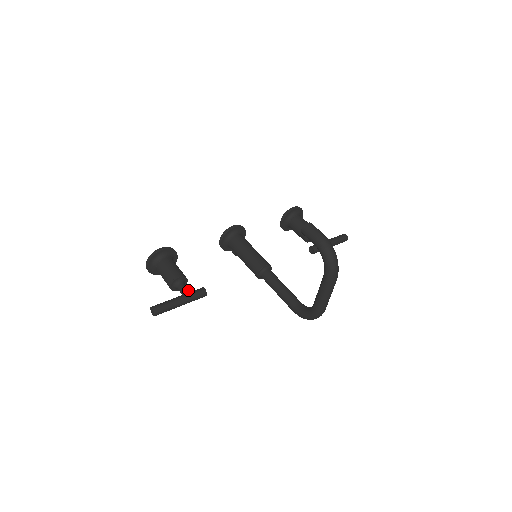
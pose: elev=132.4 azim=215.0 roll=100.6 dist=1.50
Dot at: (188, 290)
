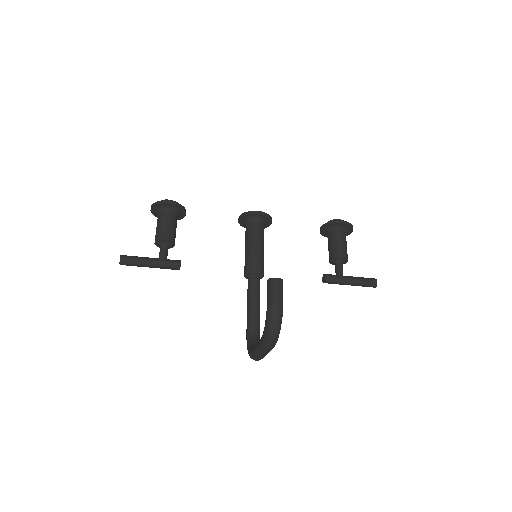
Dot at: (165, 256)
